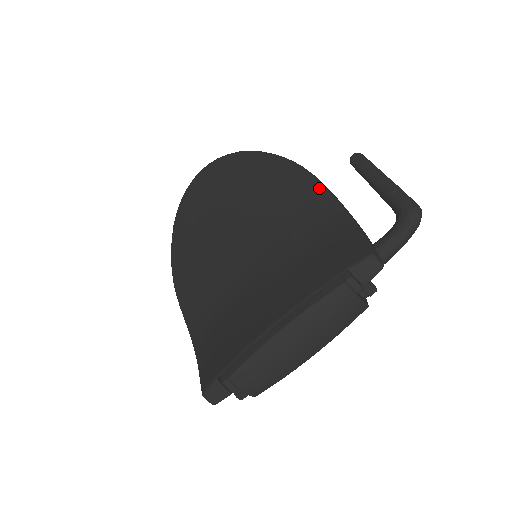
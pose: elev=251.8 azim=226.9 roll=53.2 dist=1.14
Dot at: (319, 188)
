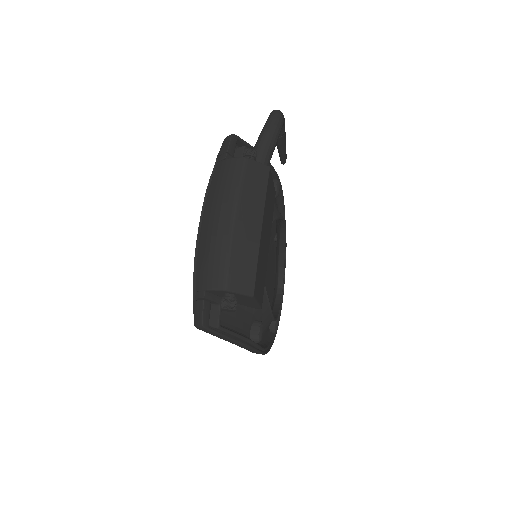
Dot at: occluded
